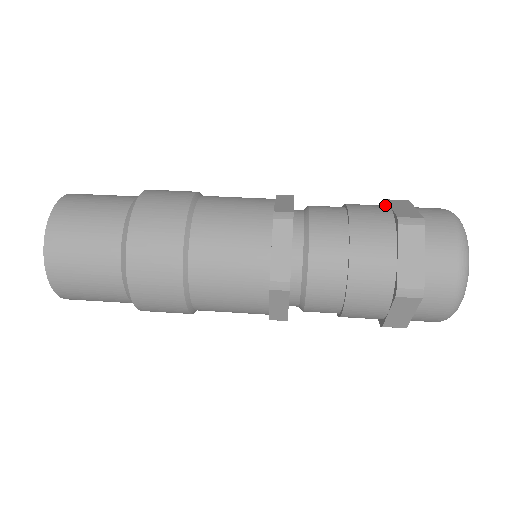
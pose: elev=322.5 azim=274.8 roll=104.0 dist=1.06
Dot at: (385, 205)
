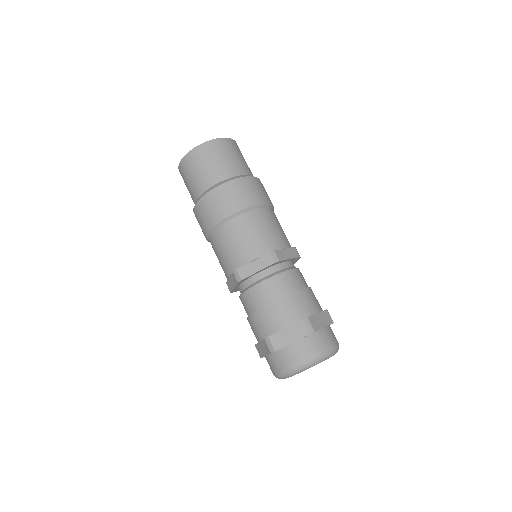
Dot at: occluded
